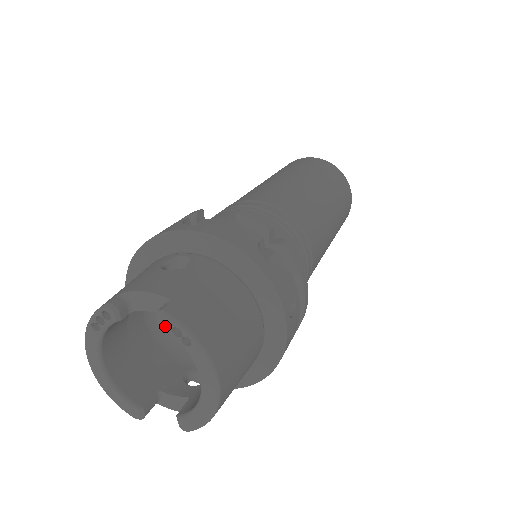
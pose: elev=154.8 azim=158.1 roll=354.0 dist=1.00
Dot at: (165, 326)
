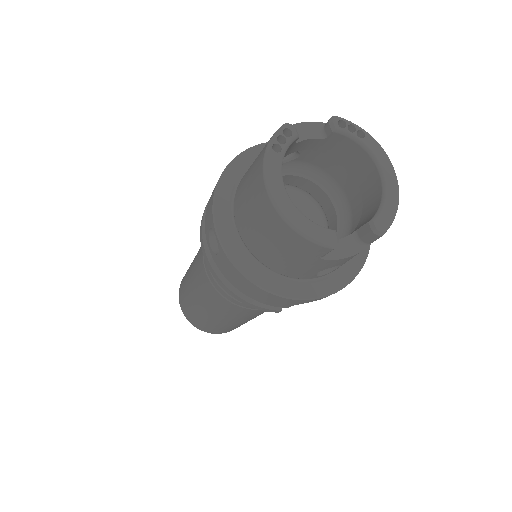
Dot at: (340, 128)
